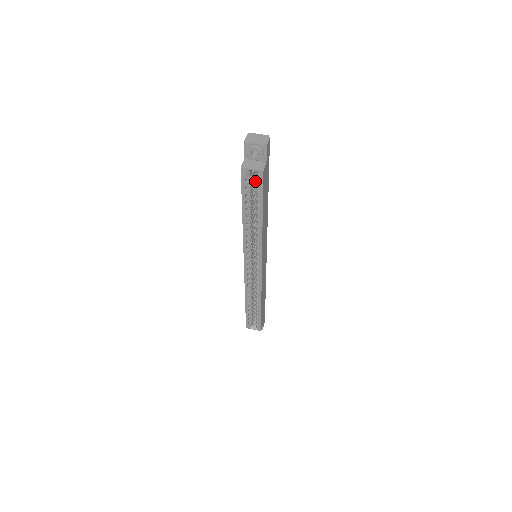
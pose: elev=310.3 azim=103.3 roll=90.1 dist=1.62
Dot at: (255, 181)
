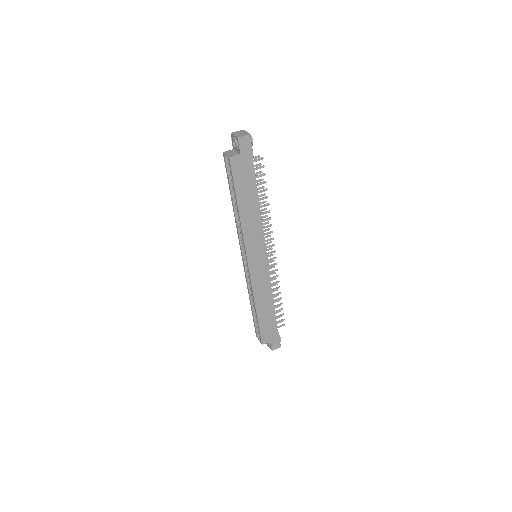
Dot at: occluded
